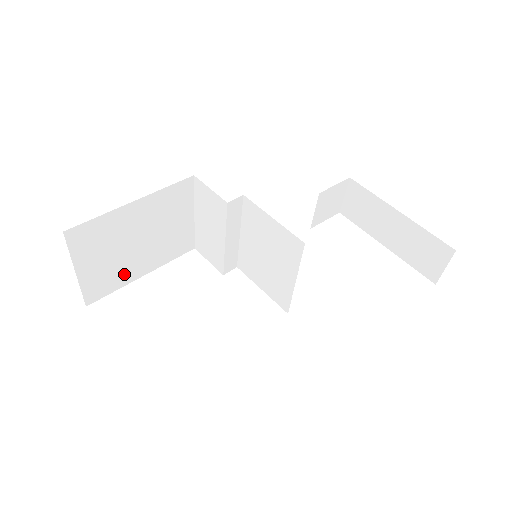
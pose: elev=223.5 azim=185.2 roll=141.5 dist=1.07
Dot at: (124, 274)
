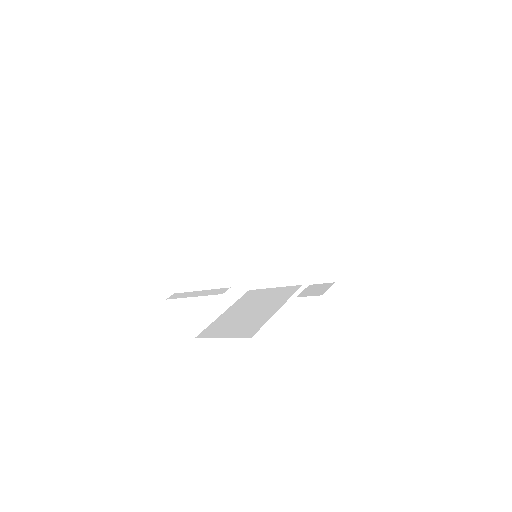
Dot at: occluded
